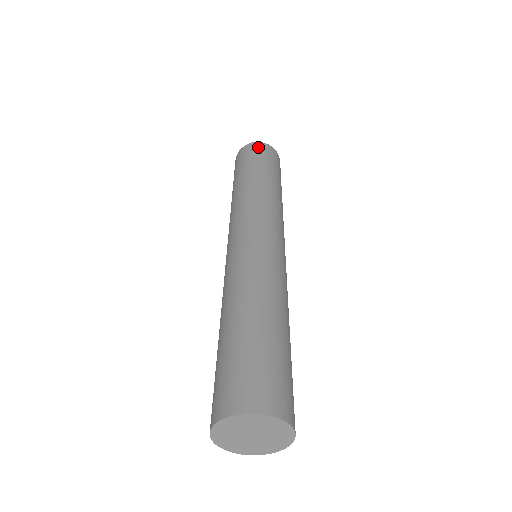
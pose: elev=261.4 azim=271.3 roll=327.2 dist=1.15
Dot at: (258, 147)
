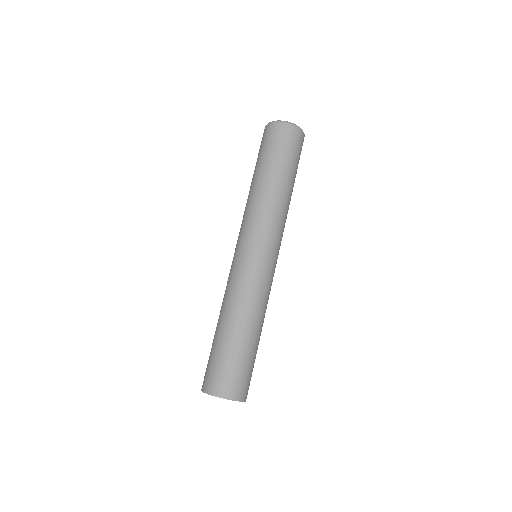
Dot at: (288, 133)
